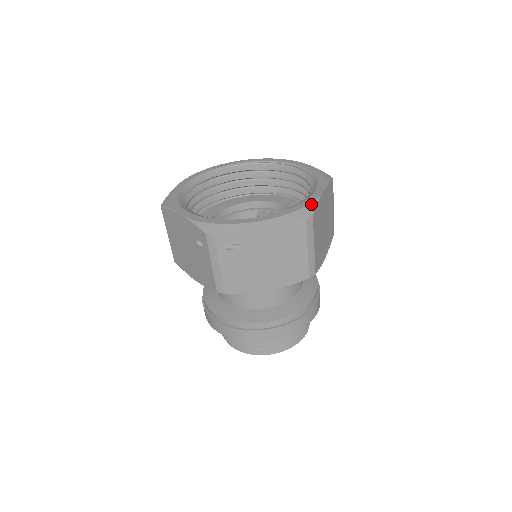
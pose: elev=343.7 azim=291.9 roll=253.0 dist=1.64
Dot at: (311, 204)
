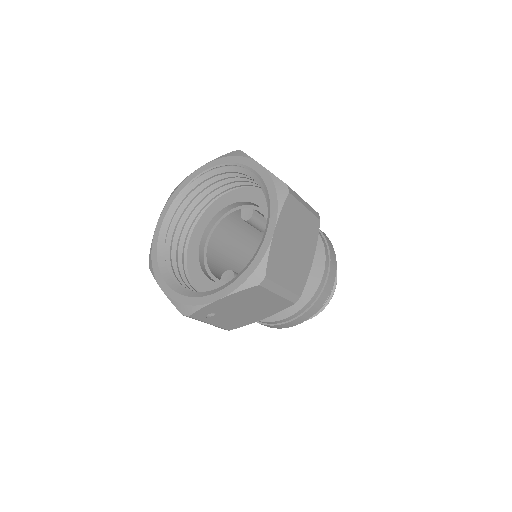
Dot at: (261, 262)
